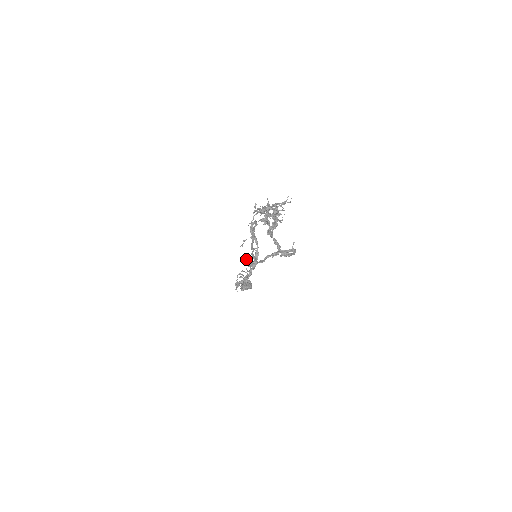
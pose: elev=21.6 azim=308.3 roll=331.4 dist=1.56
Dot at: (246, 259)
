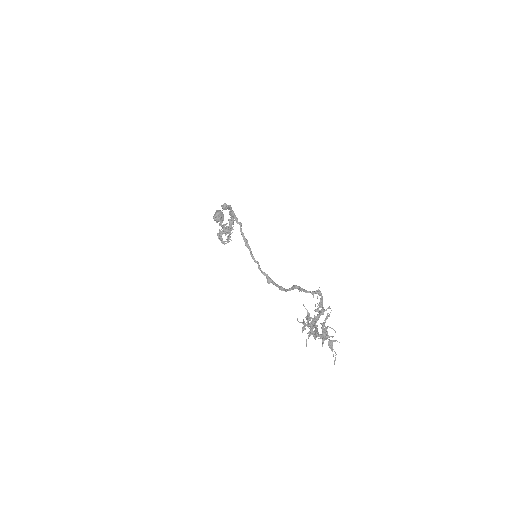
Dot at: occluded
